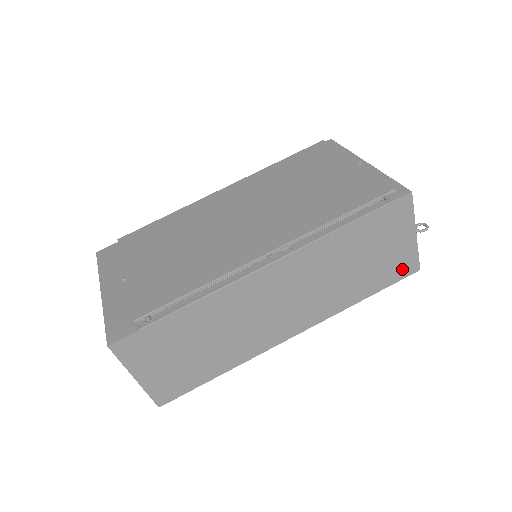
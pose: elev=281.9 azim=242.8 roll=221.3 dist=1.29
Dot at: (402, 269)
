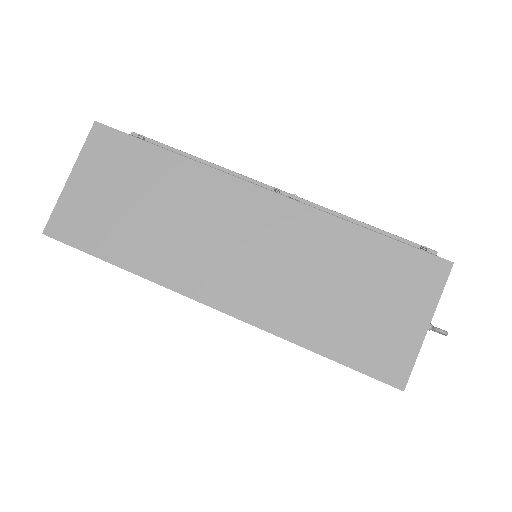
Dot at: (384, 361)
